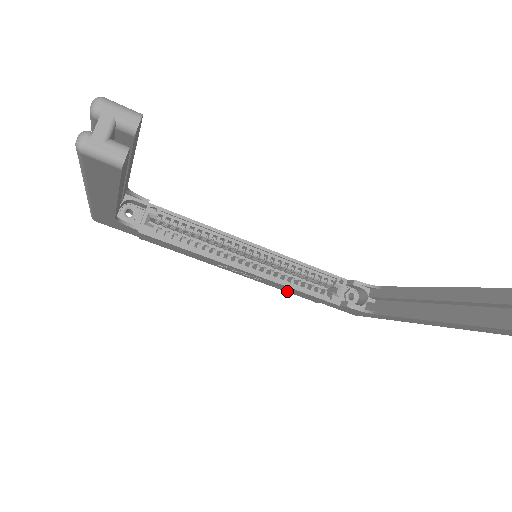
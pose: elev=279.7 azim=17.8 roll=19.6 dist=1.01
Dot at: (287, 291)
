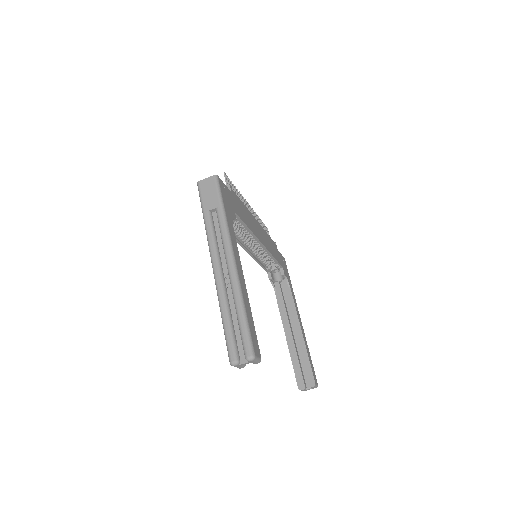
Dot at: occluded
